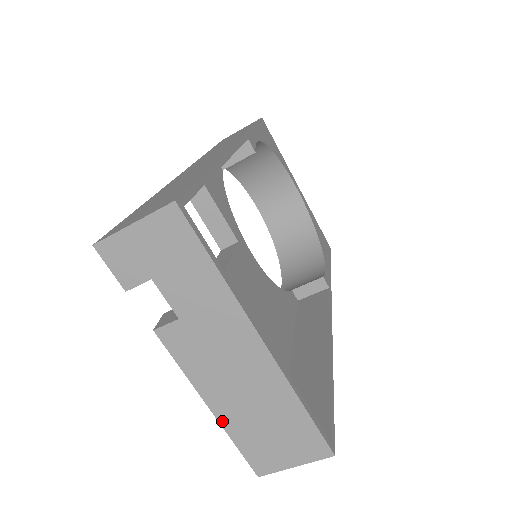
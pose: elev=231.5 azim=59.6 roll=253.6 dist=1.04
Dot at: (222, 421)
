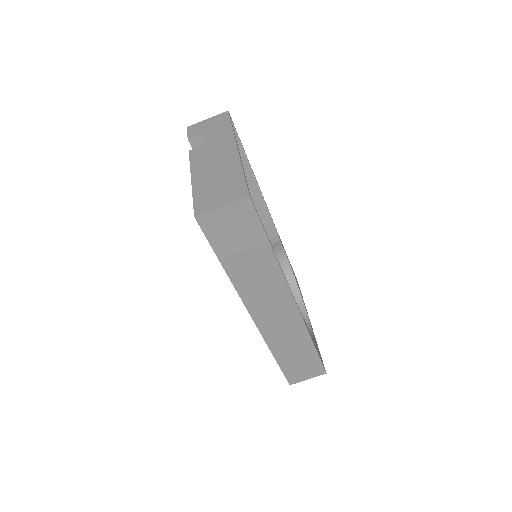
Dot at: (194, 186)
